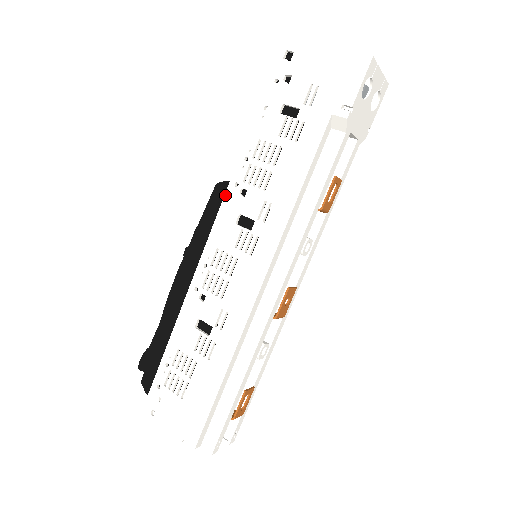
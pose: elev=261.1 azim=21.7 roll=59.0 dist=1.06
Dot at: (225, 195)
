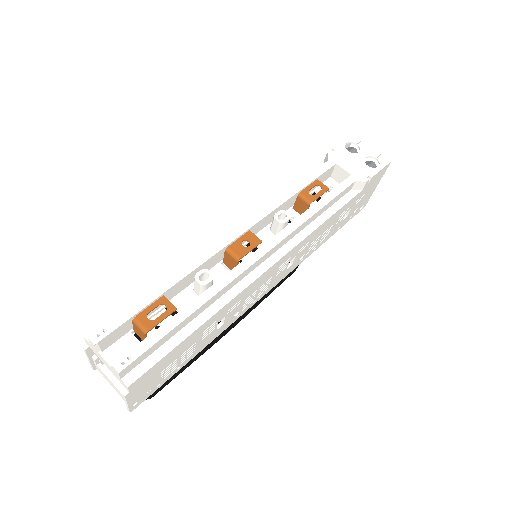
Dot at: occluded
